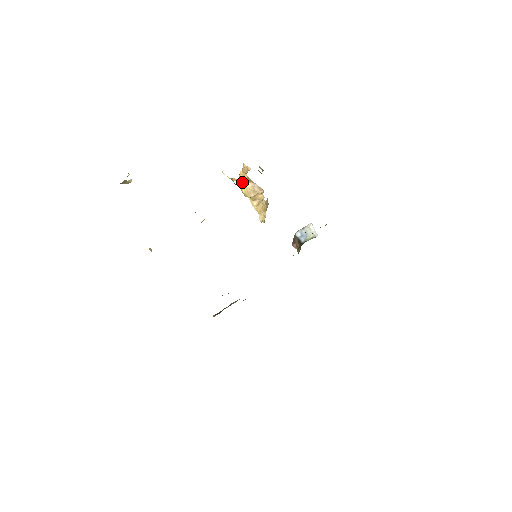
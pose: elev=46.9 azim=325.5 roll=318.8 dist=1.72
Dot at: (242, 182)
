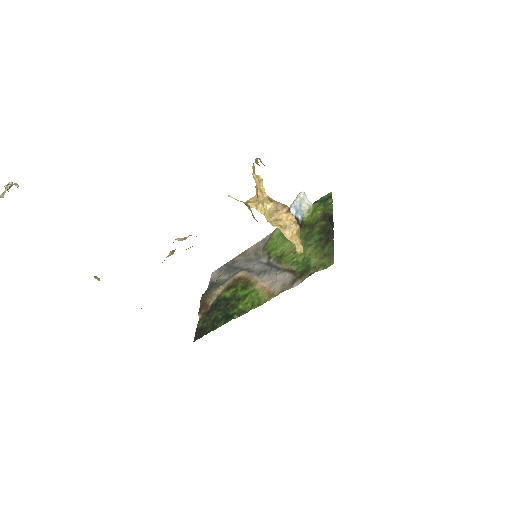
Dot at: (263, 206)
